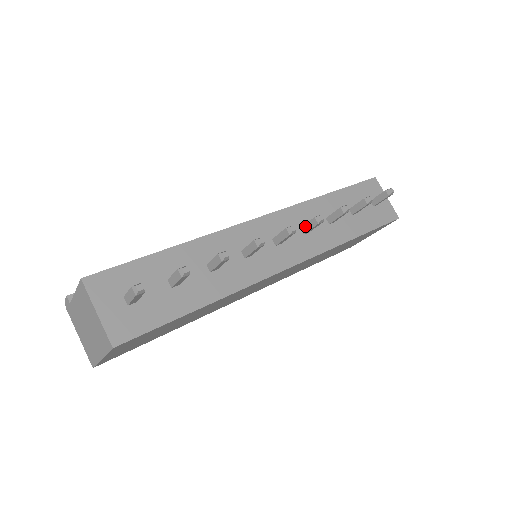
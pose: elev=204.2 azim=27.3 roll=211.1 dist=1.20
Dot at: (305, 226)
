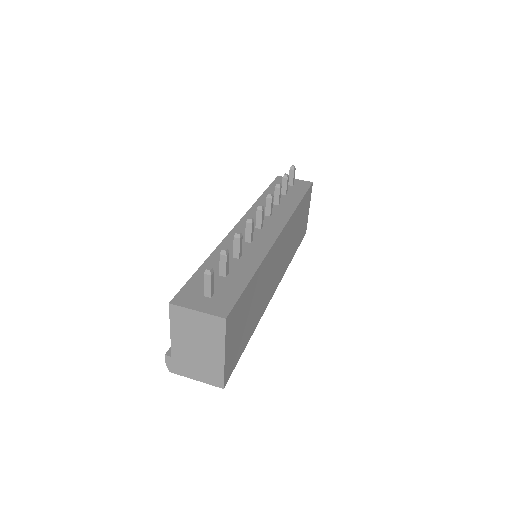
Dot at: (266, 210)
